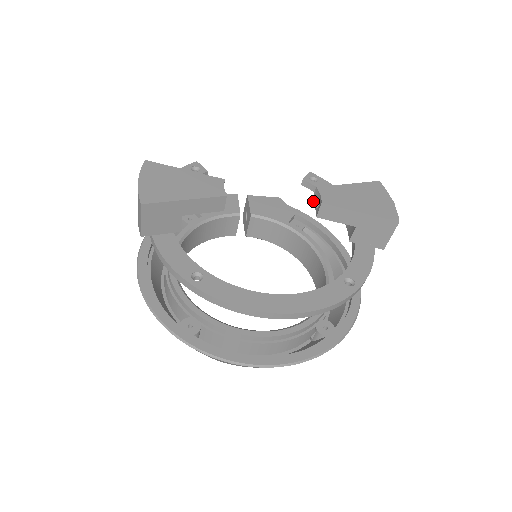
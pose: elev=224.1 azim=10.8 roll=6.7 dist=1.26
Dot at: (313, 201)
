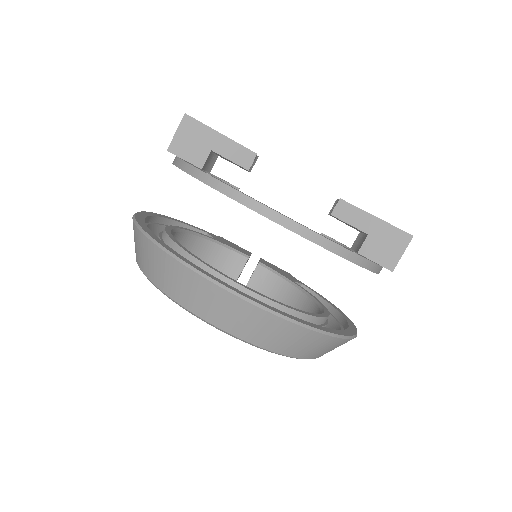
Dot at: (330, 212)
